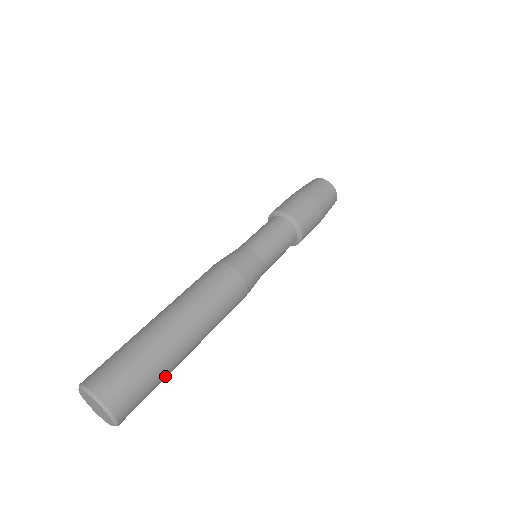
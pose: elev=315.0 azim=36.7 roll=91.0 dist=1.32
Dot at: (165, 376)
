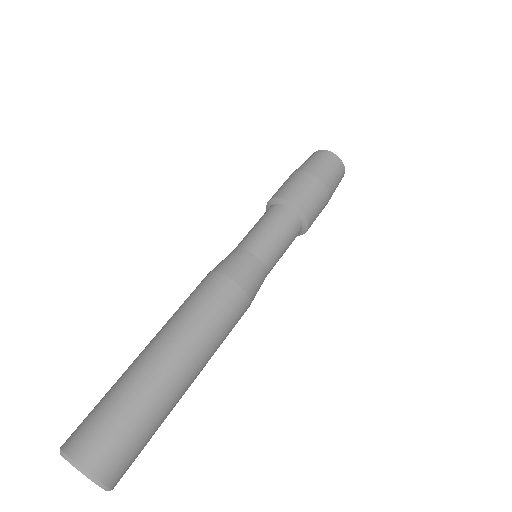
Dot at: (153, 412)
